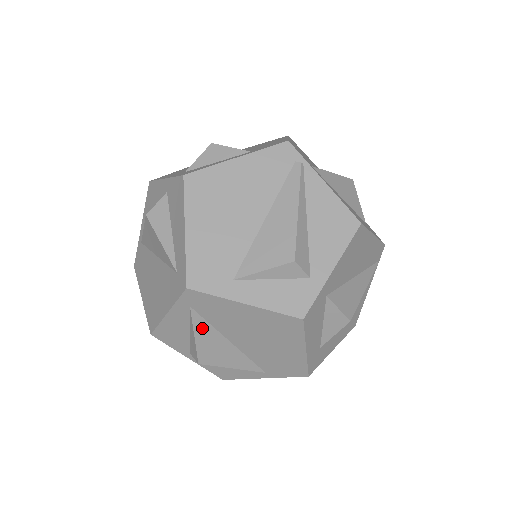
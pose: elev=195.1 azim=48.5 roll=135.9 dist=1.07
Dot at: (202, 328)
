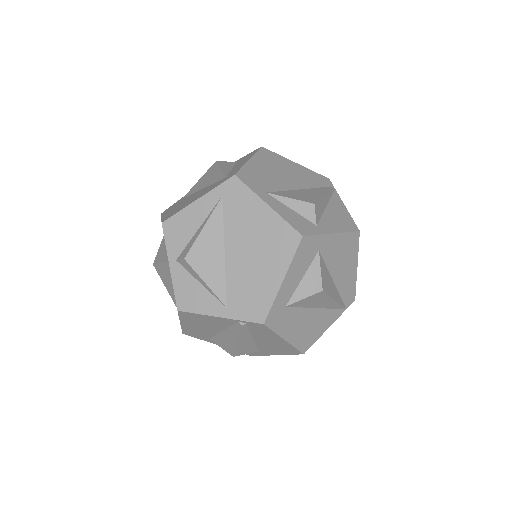
Dot at: (215, 222)
